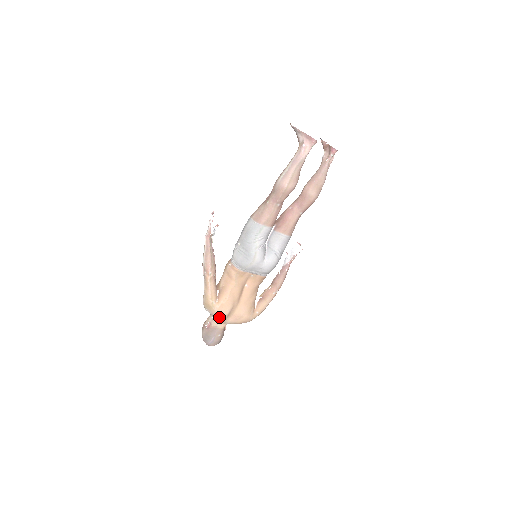
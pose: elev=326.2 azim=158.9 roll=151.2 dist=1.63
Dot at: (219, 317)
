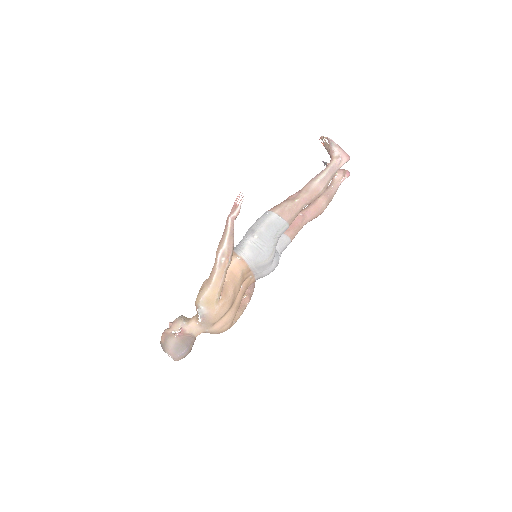
Dot at: (213, 319)
